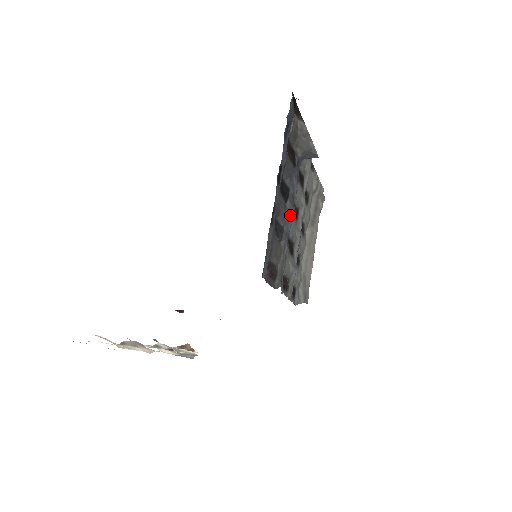
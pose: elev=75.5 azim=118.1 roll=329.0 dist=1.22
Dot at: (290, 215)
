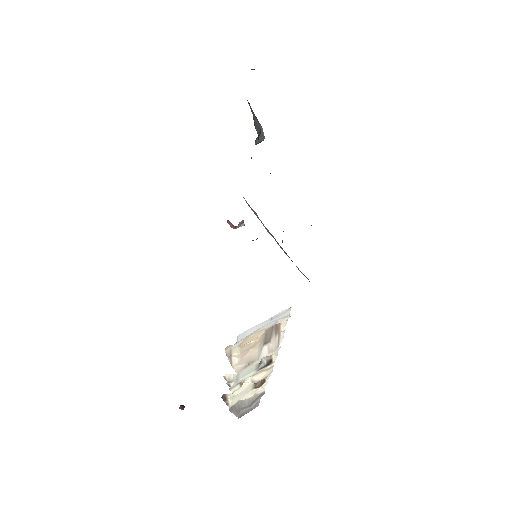
Dot at: occluded
